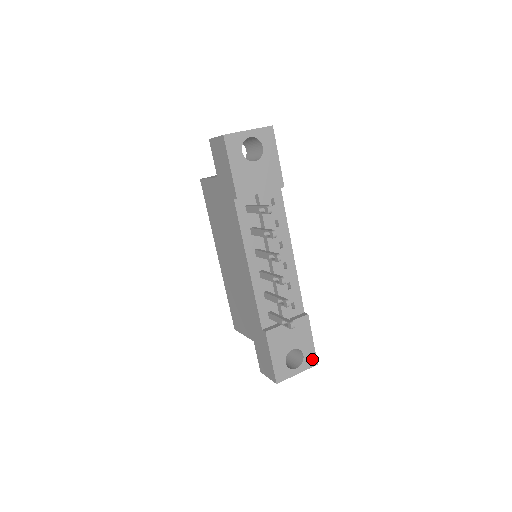
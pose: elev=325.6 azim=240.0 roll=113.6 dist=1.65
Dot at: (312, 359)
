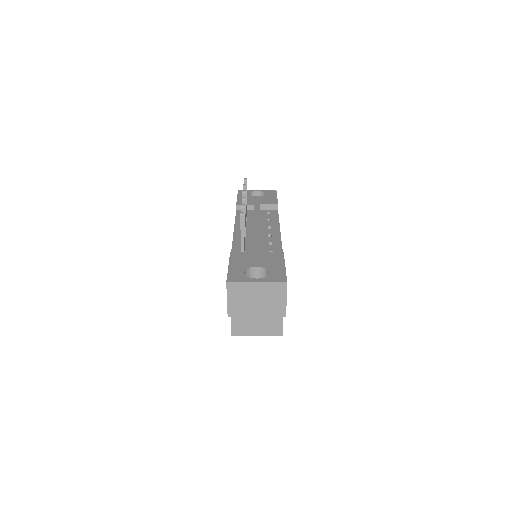
Dot at: (280, 278)
